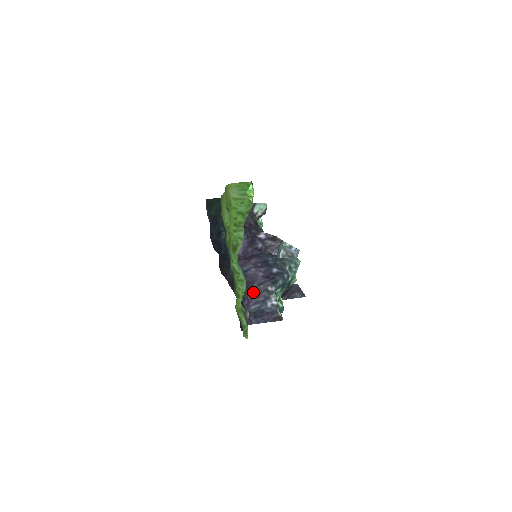
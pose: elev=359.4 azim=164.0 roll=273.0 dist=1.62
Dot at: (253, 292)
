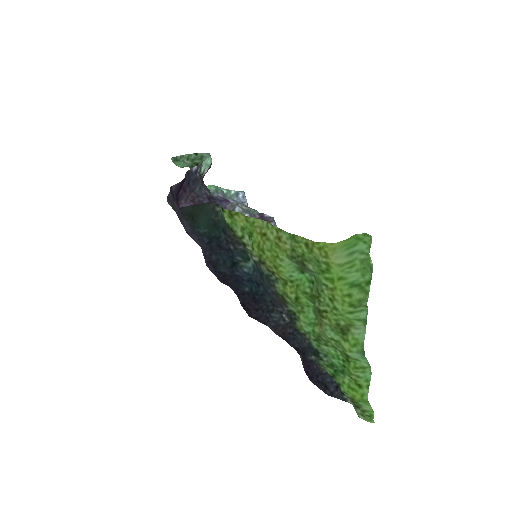
Dot at: occluded
